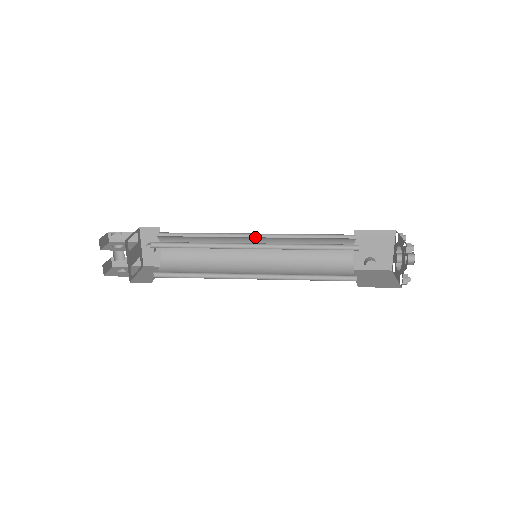
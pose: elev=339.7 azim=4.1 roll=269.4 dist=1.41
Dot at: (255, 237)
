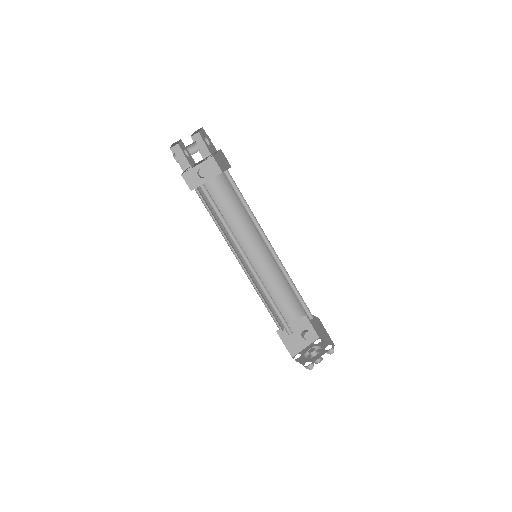
Dot at: (265, 247)
